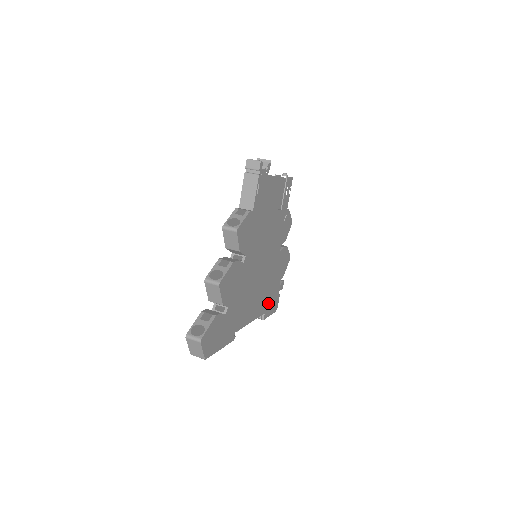
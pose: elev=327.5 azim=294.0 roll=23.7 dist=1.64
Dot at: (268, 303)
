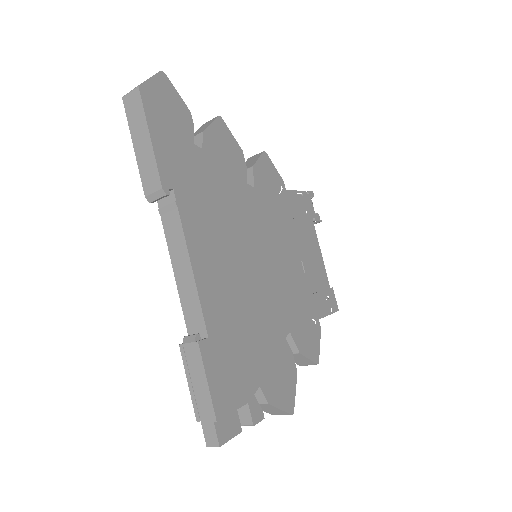
Dot at: (224, 346)
